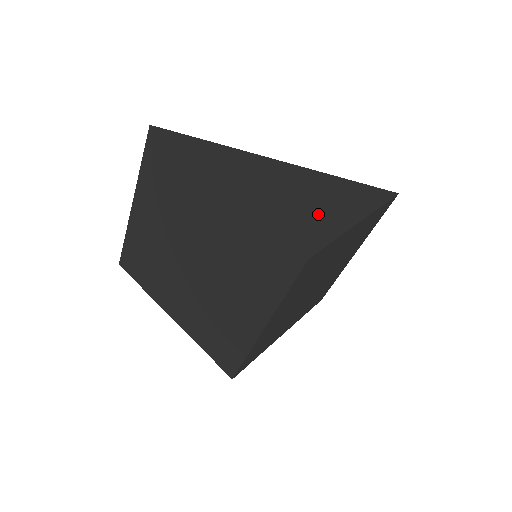
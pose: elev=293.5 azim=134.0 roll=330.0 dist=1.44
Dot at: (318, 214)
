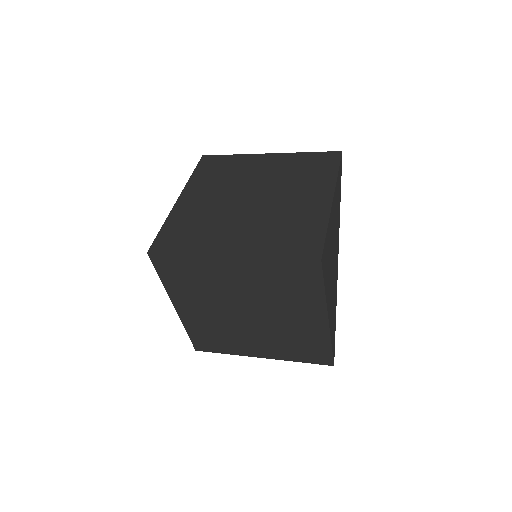
Dot at: occluded
